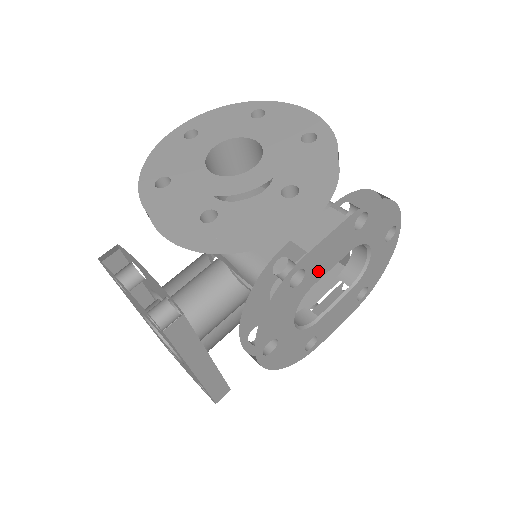
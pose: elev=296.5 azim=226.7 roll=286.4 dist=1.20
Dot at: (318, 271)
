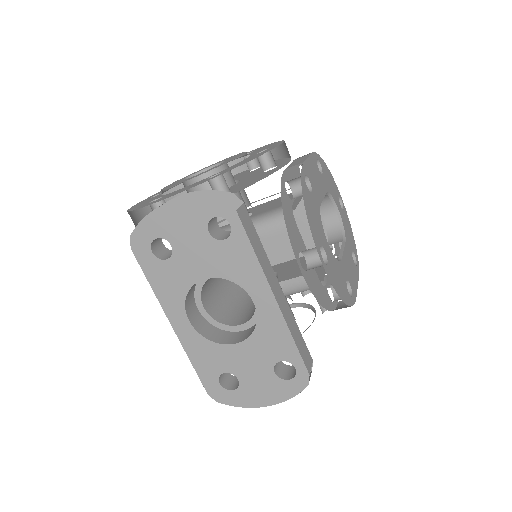
Dot at: (317, 192)
